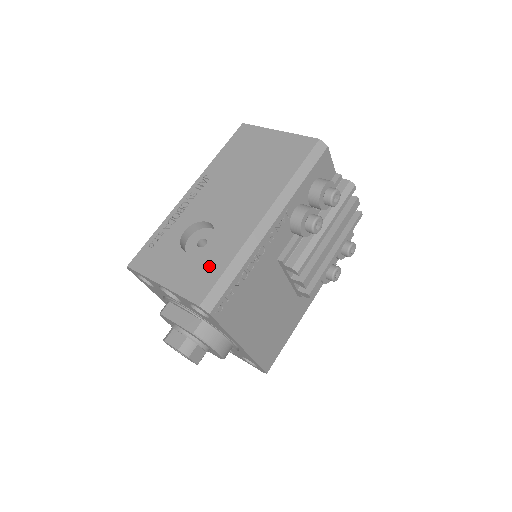
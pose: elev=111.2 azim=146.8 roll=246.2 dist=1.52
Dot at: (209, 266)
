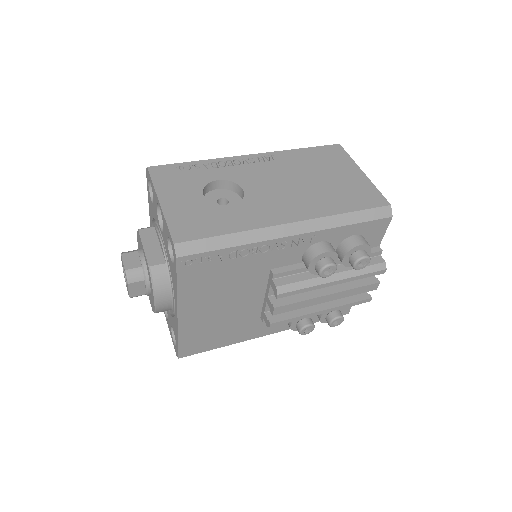
Dot at: (212, 221)
